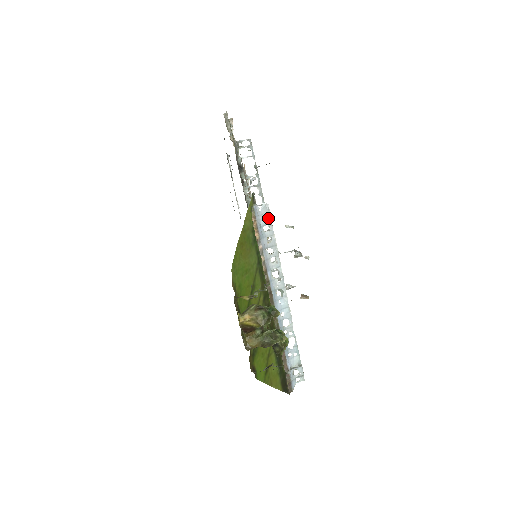
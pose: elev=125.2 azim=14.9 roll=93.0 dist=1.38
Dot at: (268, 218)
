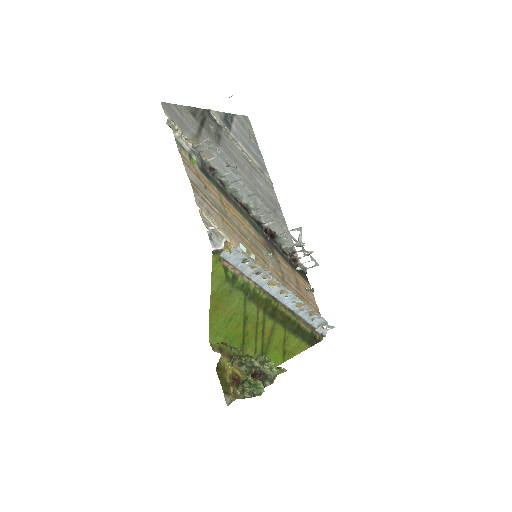
Dot at: (242, 255)
